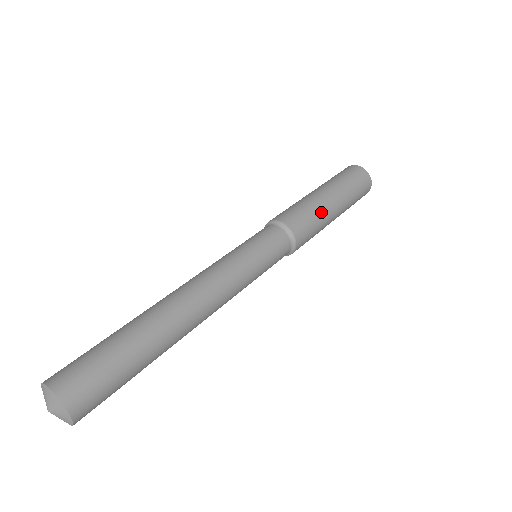
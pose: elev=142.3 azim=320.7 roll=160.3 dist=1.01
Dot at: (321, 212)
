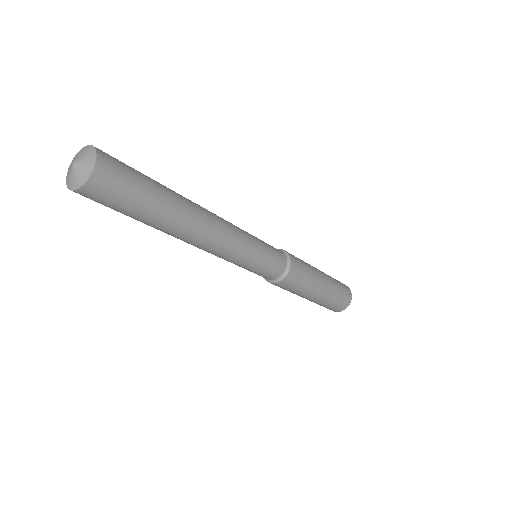
Dot at: (313, 278)
